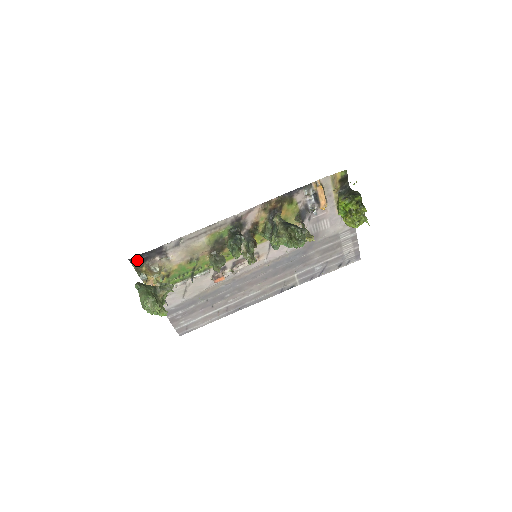
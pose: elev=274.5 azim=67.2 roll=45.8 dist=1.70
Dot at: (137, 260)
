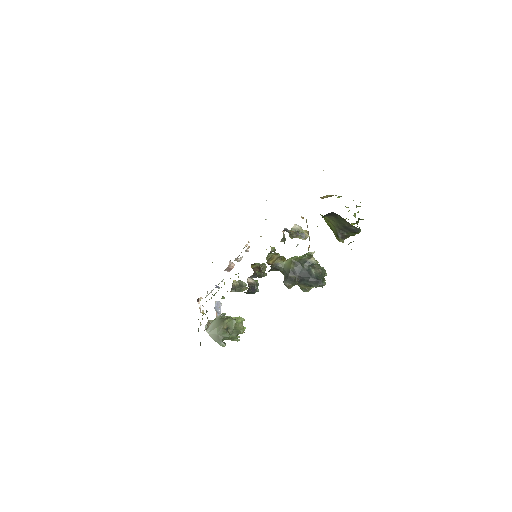
Dot at: (200, 344)
